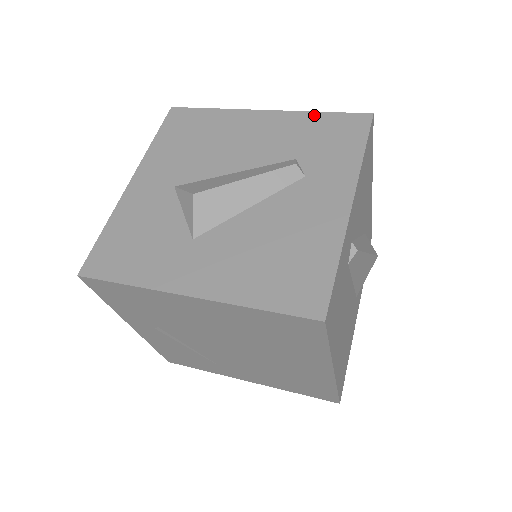
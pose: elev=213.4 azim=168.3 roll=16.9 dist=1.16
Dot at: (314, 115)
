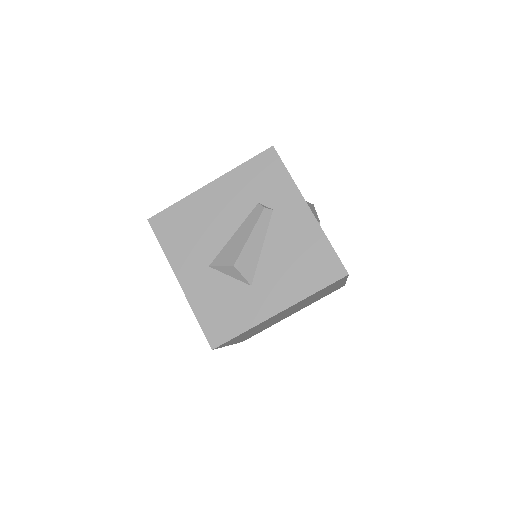
Dot at: (242, 168)
